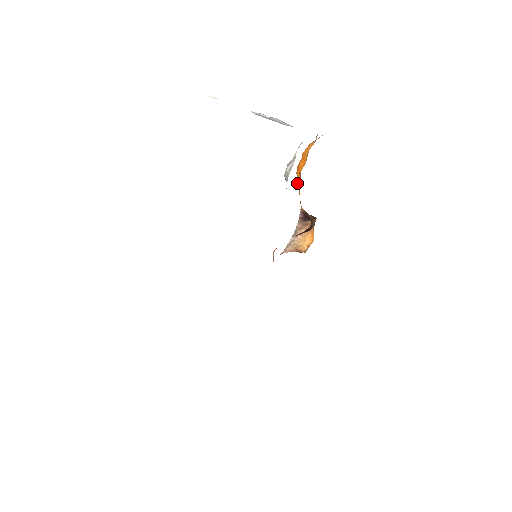
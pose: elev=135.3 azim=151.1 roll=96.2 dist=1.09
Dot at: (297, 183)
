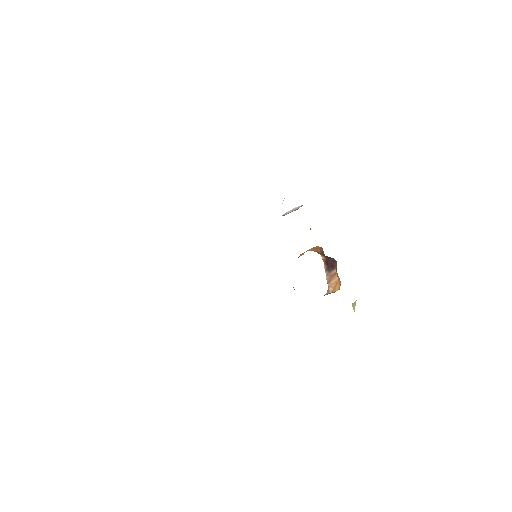
Dot at: occluded
